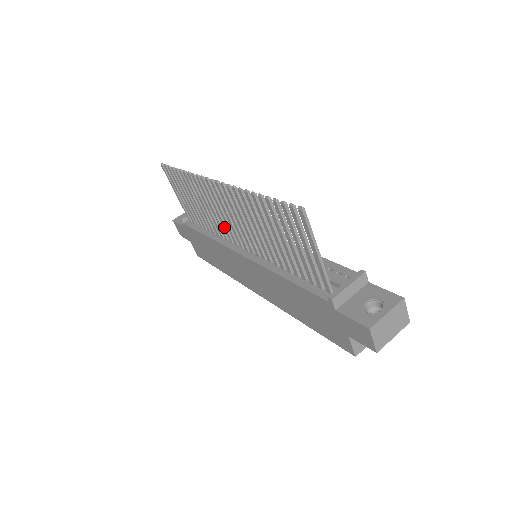
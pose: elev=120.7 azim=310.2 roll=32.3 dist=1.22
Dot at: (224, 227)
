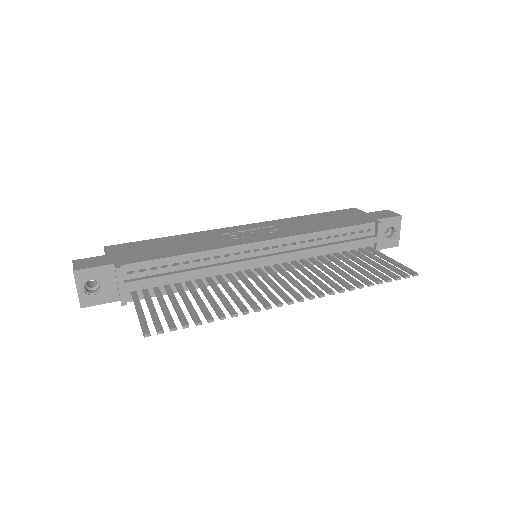
Dot at: (245, 282)
